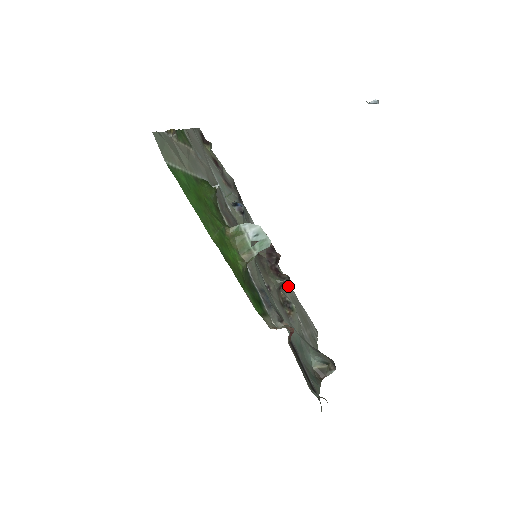
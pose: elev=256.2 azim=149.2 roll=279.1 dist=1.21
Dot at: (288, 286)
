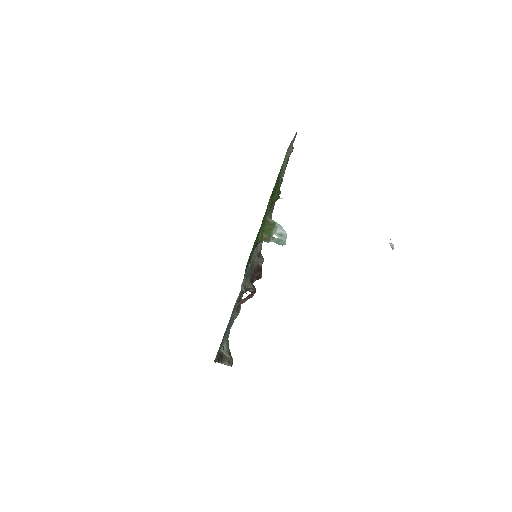
Dot at: occluded
